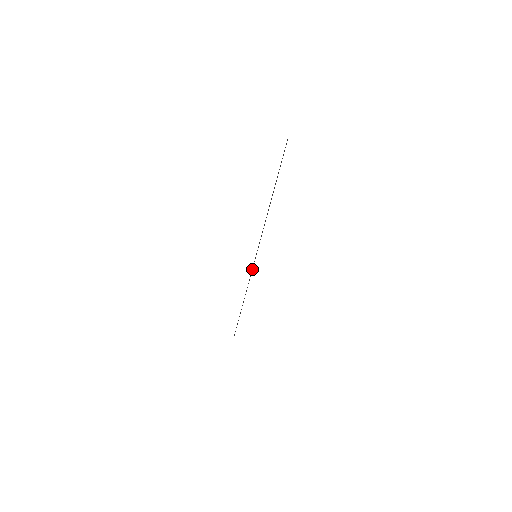
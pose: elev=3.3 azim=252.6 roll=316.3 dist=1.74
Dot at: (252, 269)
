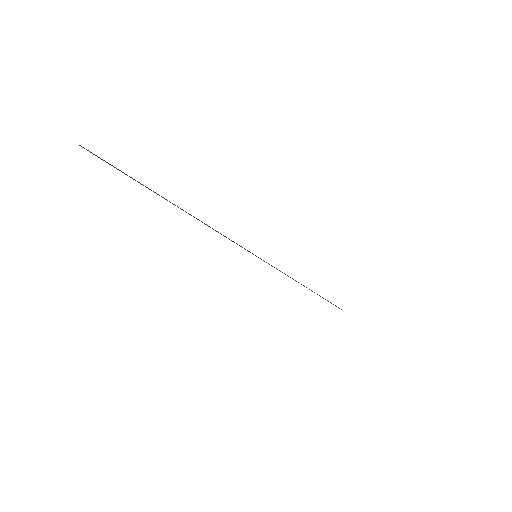
Dot at: occluded
